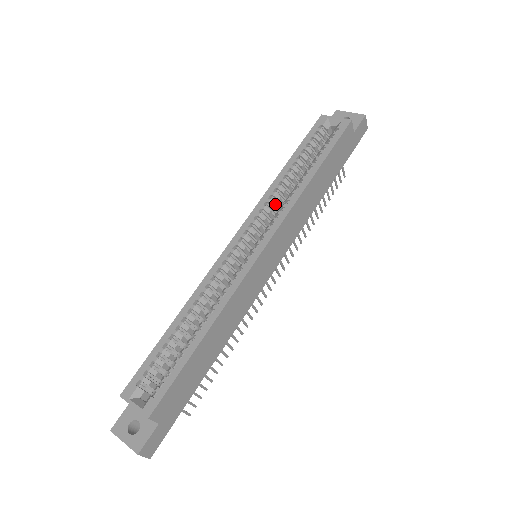
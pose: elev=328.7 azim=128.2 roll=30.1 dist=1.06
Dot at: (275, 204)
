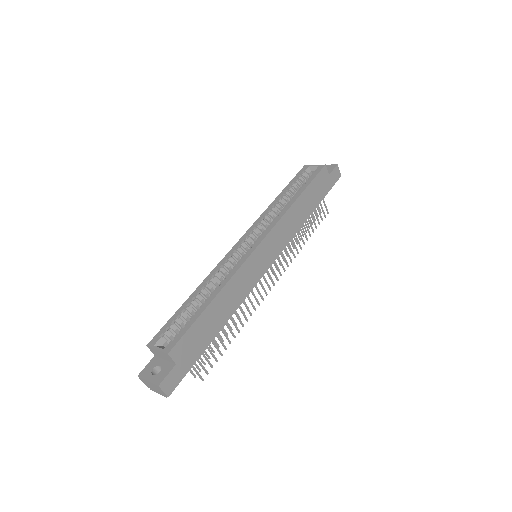
Dot at: (270, 219)
